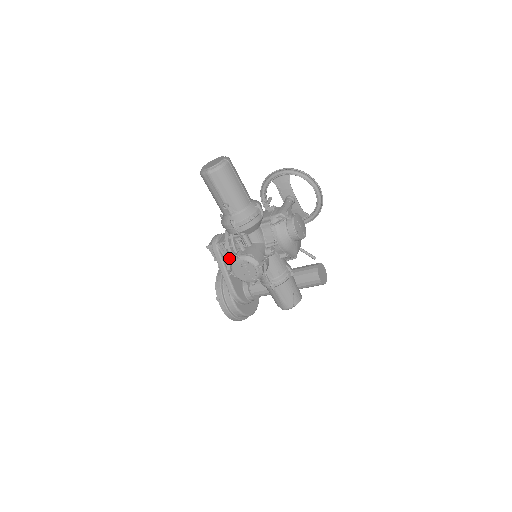
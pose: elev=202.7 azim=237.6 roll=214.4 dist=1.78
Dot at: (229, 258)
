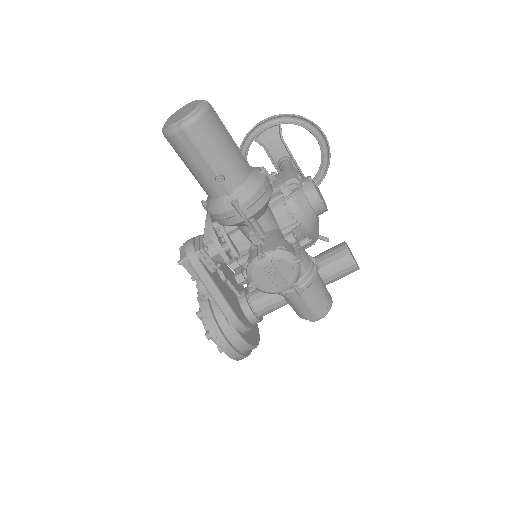
Dot at: (238, 264)
